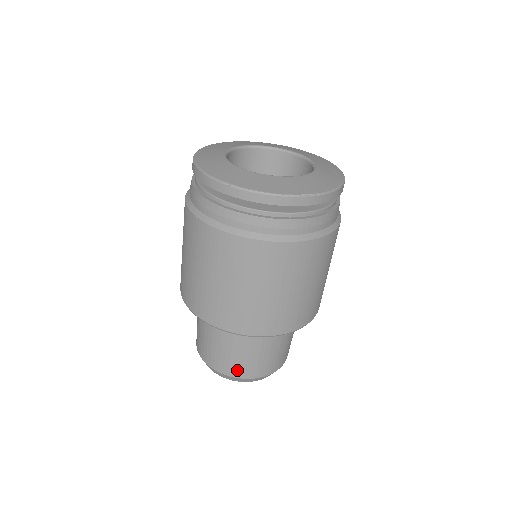
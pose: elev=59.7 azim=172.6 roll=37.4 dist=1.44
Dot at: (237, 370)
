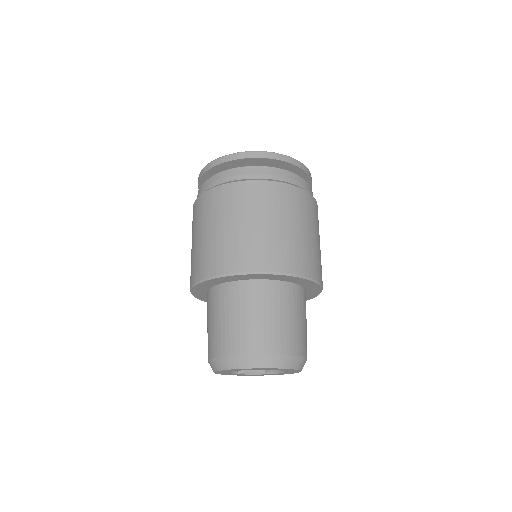
Dot at: (213, 347)
